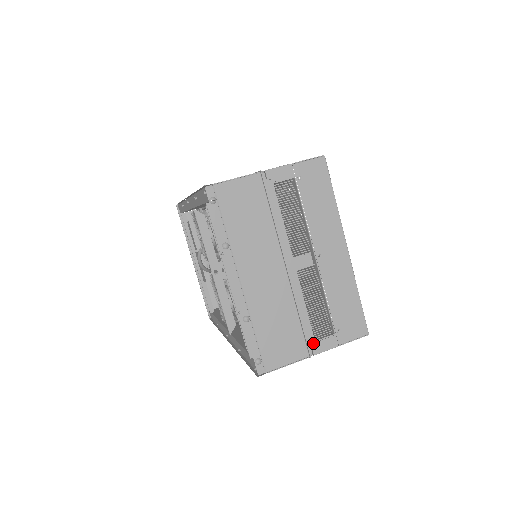
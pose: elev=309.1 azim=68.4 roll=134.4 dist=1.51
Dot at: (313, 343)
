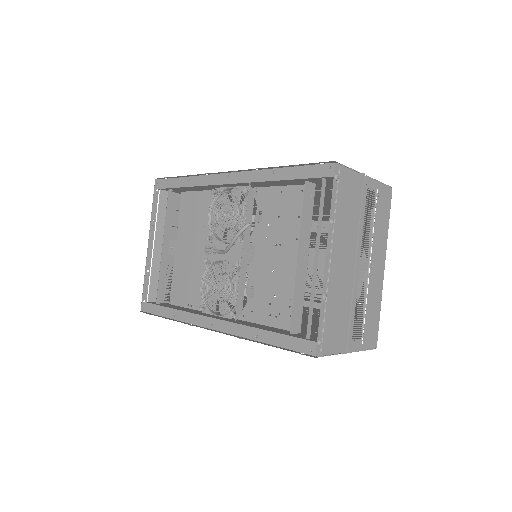
Dot at: (351, 341)
